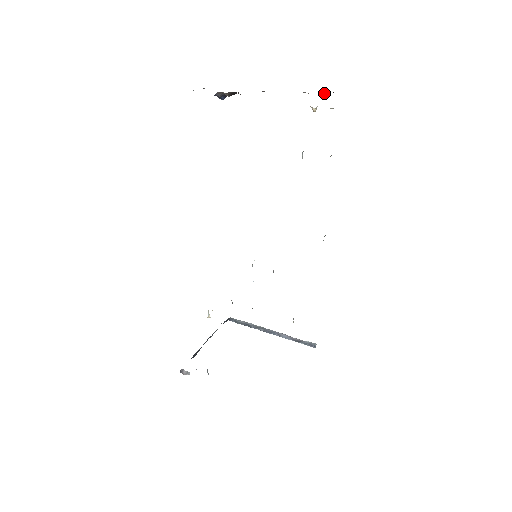
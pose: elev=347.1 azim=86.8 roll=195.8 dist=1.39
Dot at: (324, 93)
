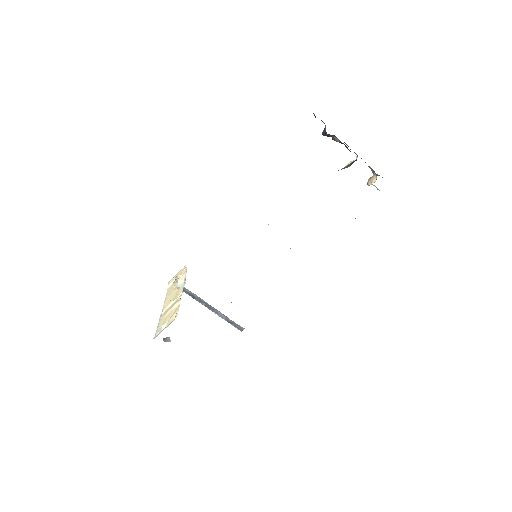
Dot at: (378, 175)
